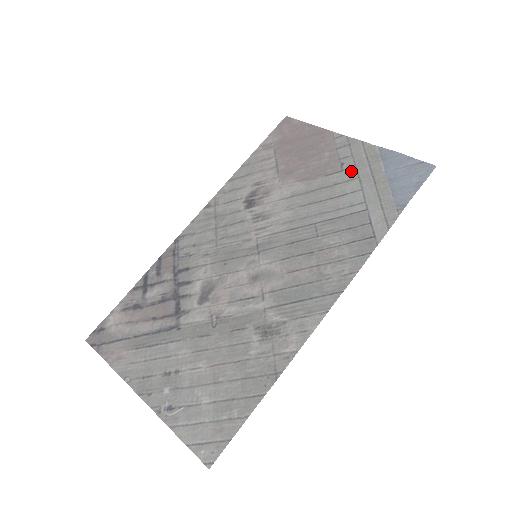
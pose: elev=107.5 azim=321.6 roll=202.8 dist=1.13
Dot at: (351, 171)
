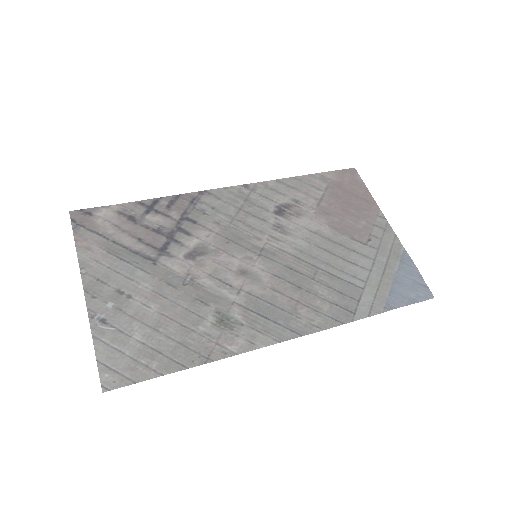
Dot at: (372, 250)
